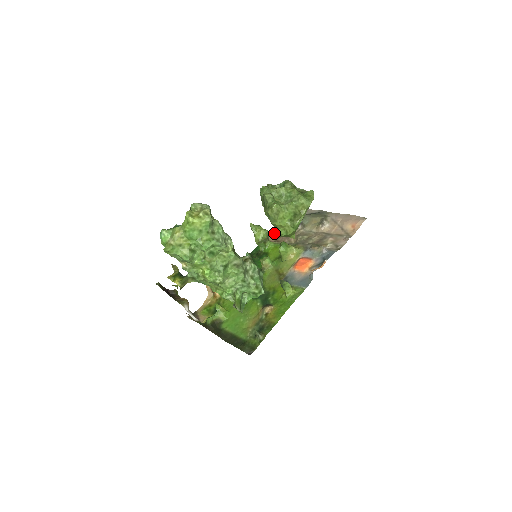
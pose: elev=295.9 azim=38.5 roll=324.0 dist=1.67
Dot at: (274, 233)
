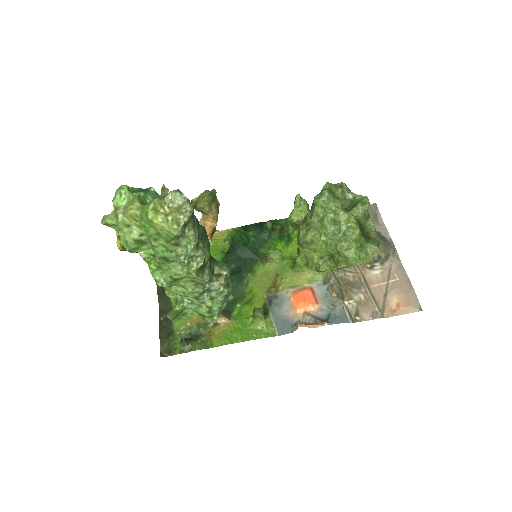
Dot at: (298, 247)
